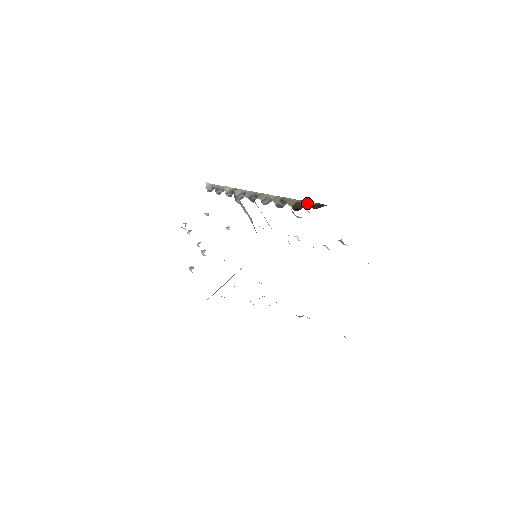
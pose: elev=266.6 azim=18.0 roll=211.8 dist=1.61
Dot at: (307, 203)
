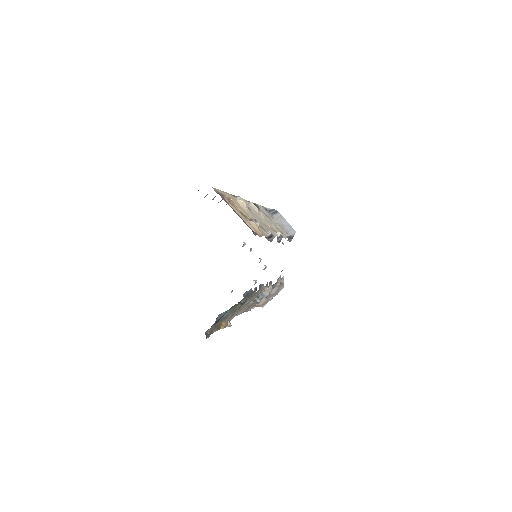
Dot at: occluded
